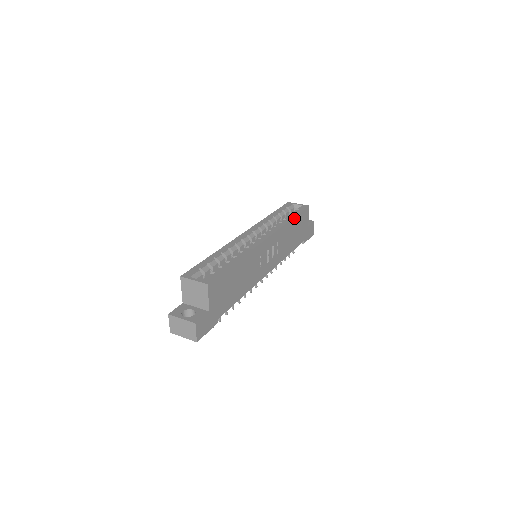
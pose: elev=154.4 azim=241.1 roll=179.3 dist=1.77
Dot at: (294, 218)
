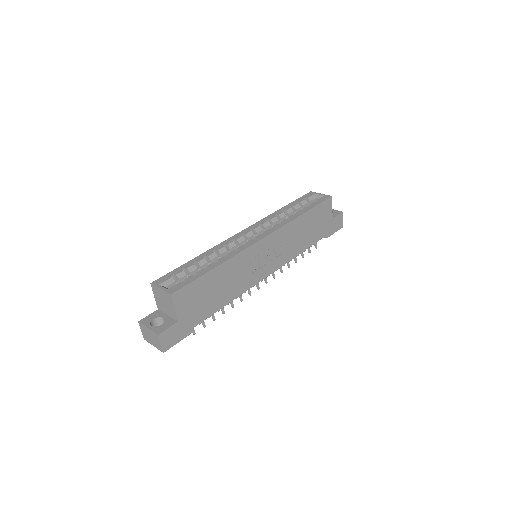
Dot at: (307, 212)
